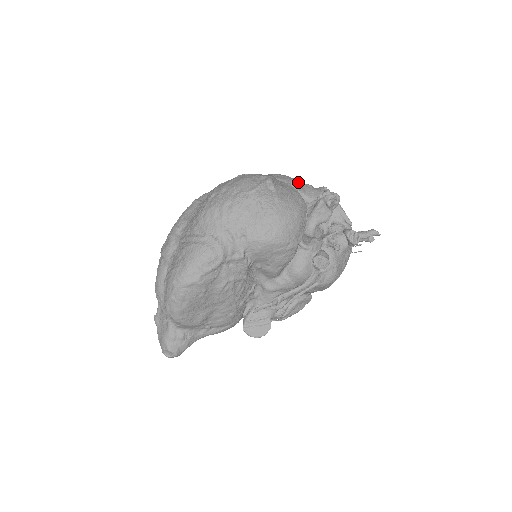
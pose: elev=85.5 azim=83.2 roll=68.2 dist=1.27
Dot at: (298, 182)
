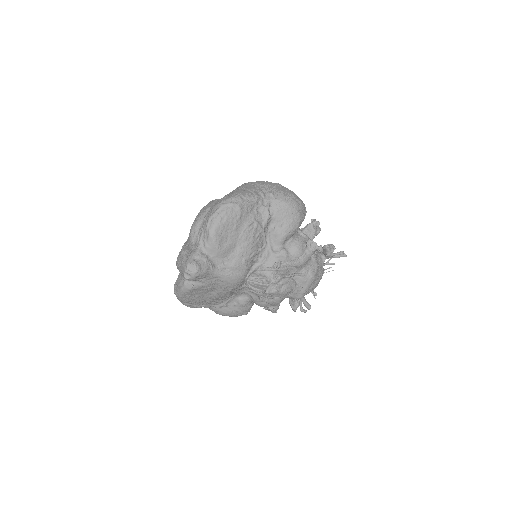
Dot at: occluded
